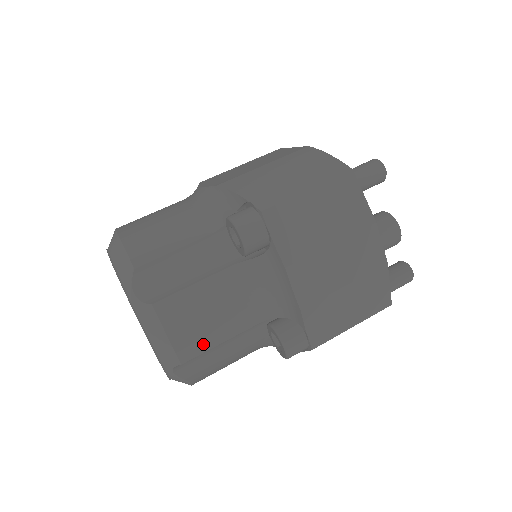
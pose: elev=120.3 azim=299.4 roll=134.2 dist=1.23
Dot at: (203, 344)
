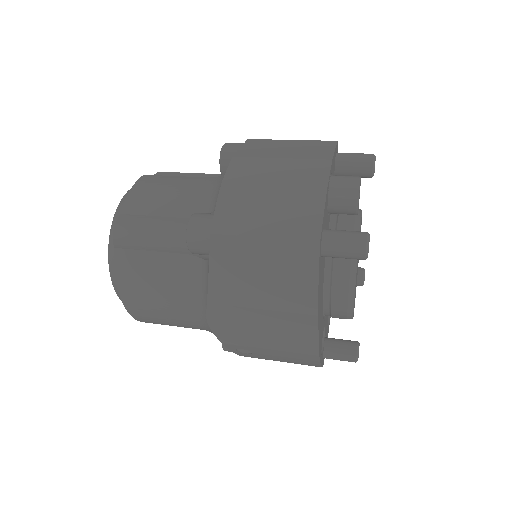
Dot at: (145, 207)
